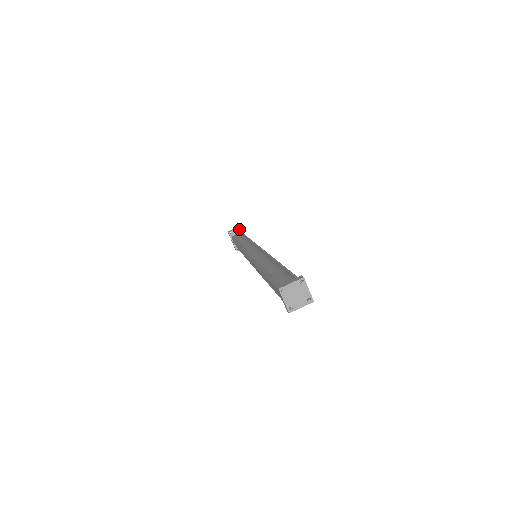
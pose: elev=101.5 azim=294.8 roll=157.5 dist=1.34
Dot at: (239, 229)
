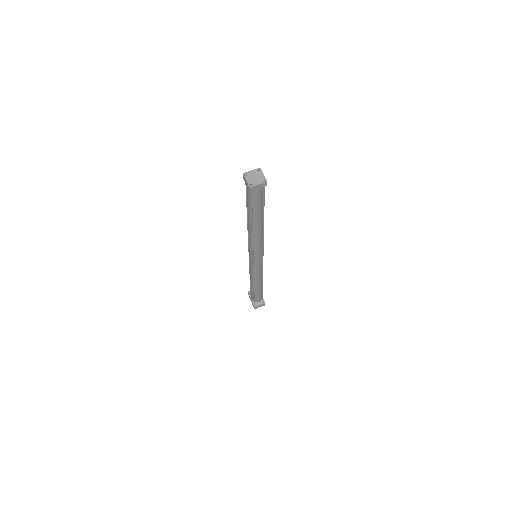
Dot at: occluded
